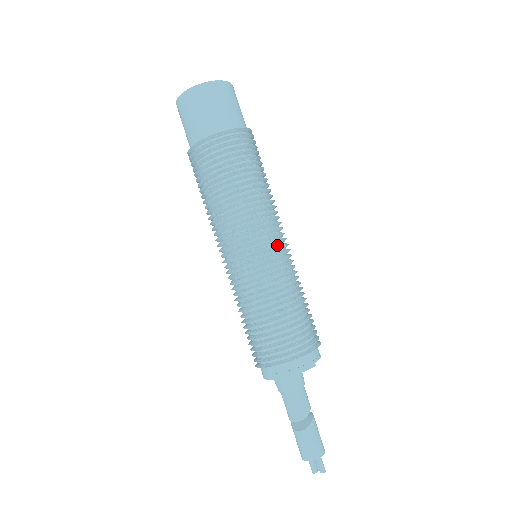
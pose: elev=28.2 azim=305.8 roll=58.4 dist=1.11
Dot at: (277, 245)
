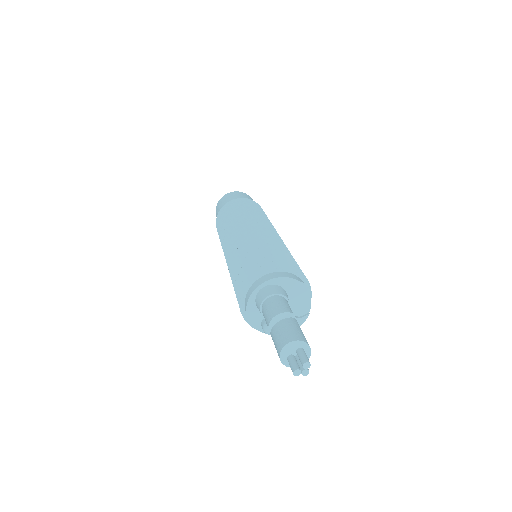
Dot at: occluded
